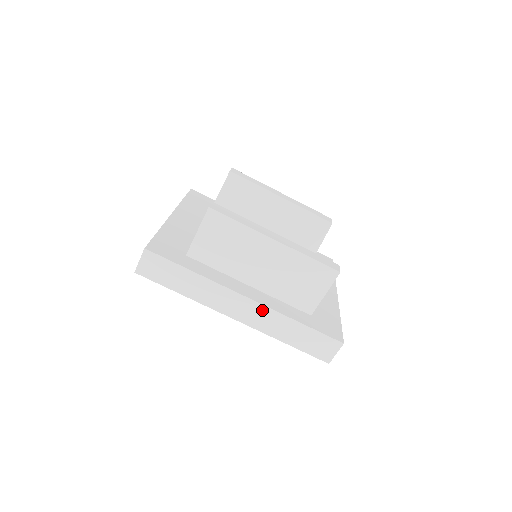
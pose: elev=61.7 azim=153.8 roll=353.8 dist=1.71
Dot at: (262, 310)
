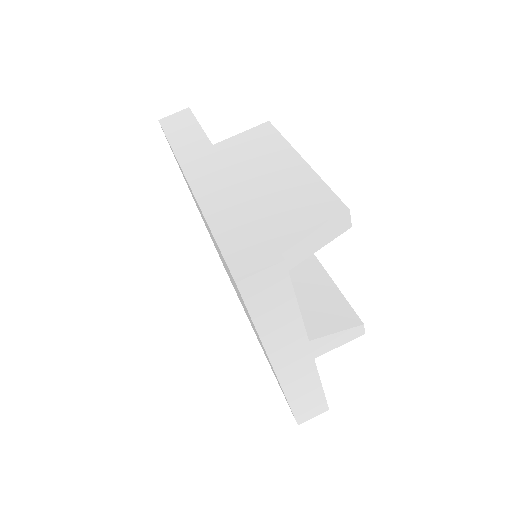
Dot at: (226, 182)
